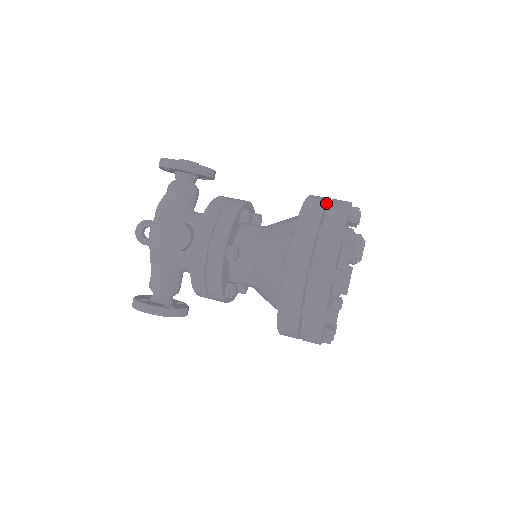
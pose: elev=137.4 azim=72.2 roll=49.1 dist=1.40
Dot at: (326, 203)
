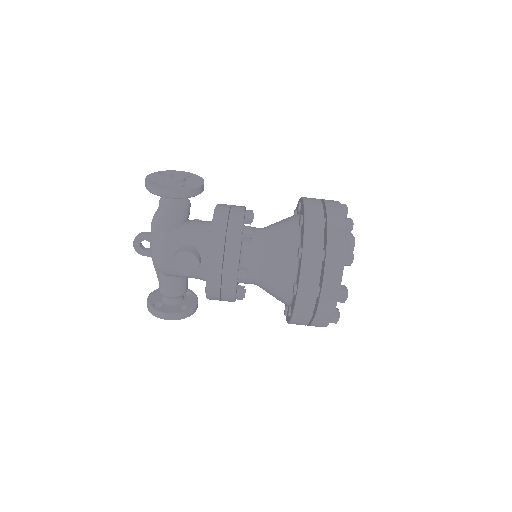
Dot at: occluded
